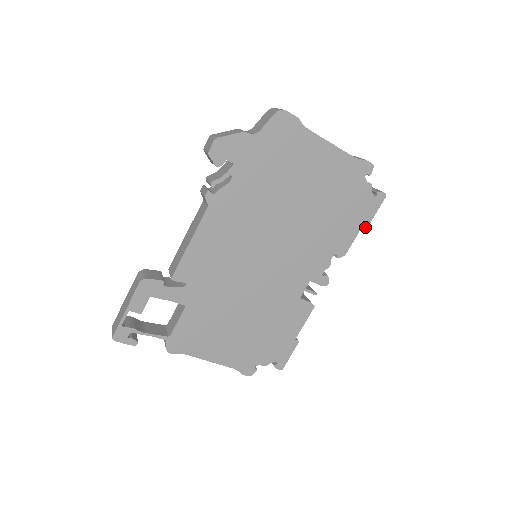
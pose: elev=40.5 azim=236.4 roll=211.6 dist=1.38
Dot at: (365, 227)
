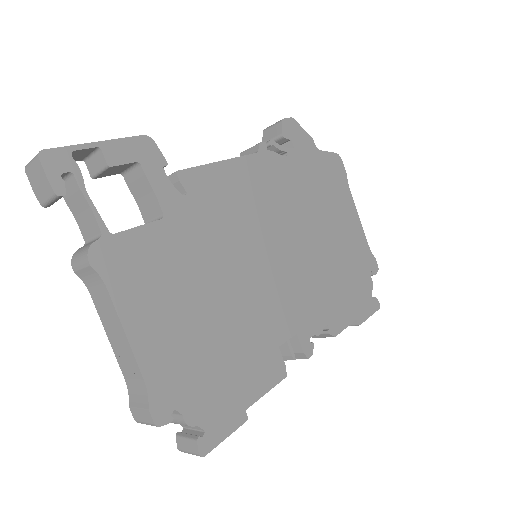
Dot at: (358, 322)
